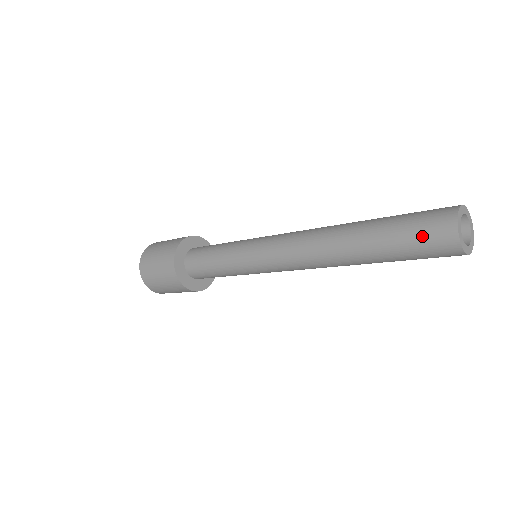
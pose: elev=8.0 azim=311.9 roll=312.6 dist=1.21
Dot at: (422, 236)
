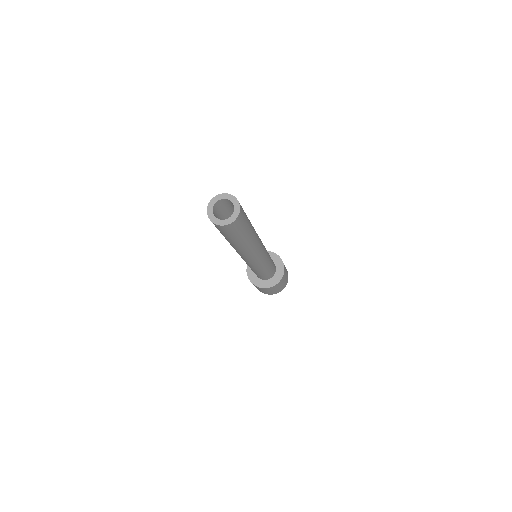
Dot at: occluded
